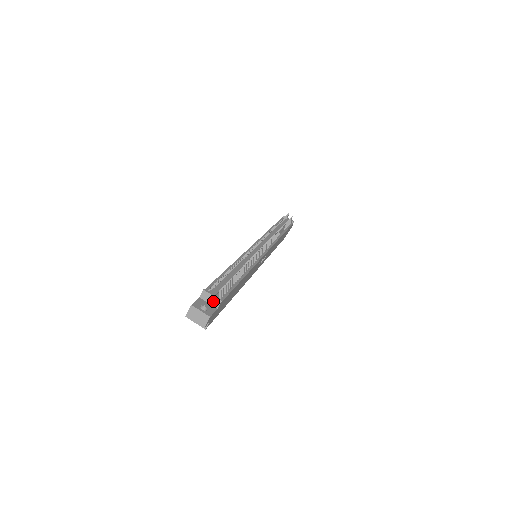
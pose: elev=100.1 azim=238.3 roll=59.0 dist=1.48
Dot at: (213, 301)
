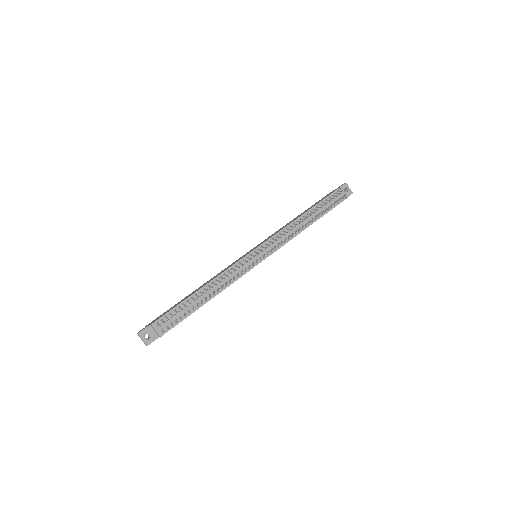
Dot at: (157, 333)
